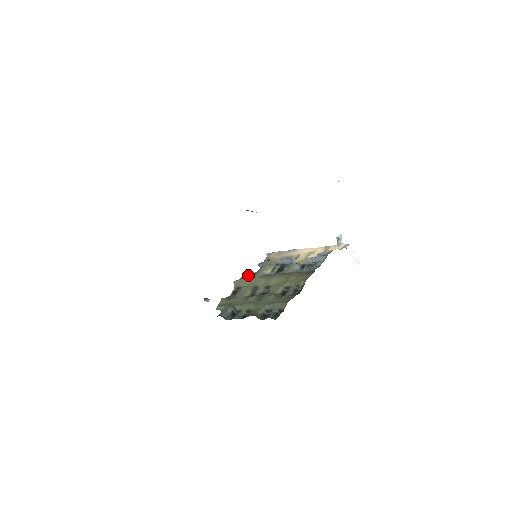
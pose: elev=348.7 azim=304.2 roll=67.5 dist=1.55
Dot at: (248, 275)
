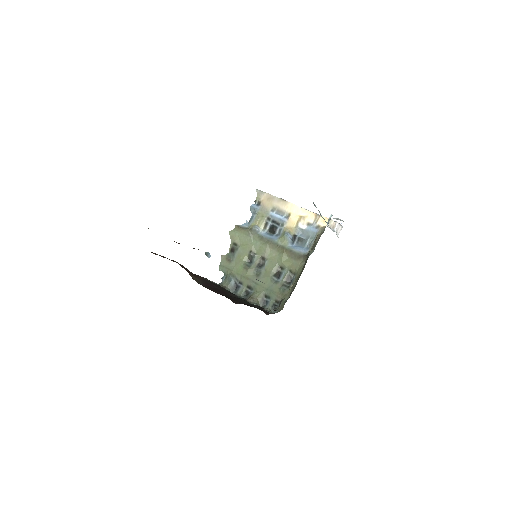
Dot at: (242, 229)
